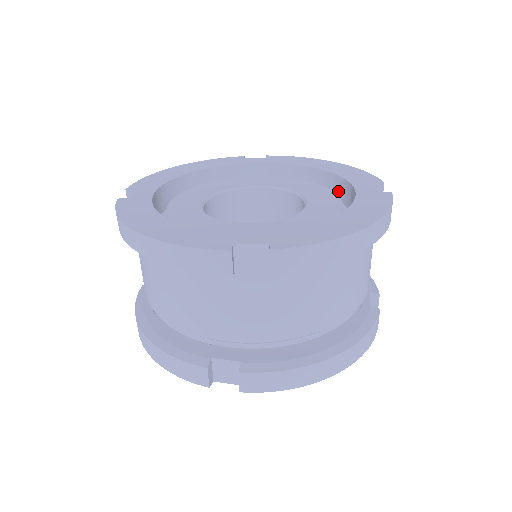
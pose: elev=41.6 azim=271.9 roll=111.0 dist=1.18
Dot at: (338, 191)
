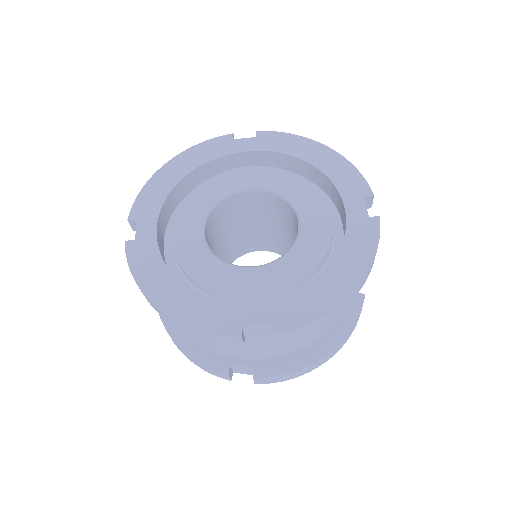
Dot at: (330, 191)
